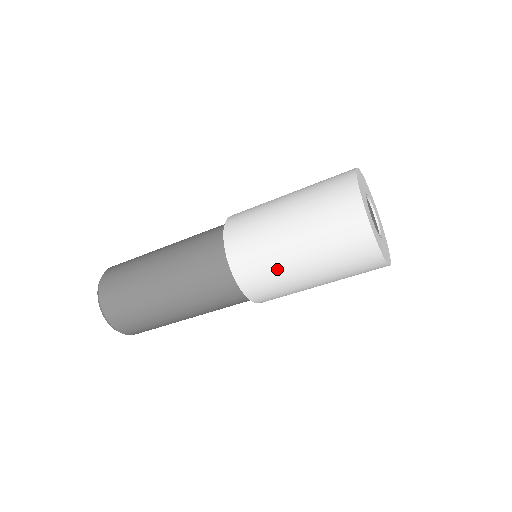
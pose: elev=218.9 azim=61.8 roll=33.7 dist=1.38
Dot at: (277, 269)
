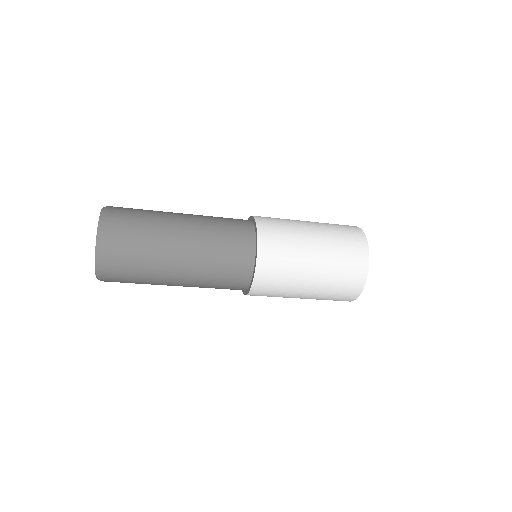
Dot at: (294, 258)
